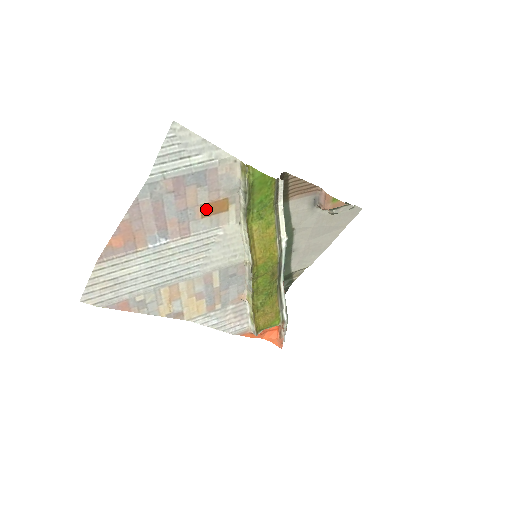
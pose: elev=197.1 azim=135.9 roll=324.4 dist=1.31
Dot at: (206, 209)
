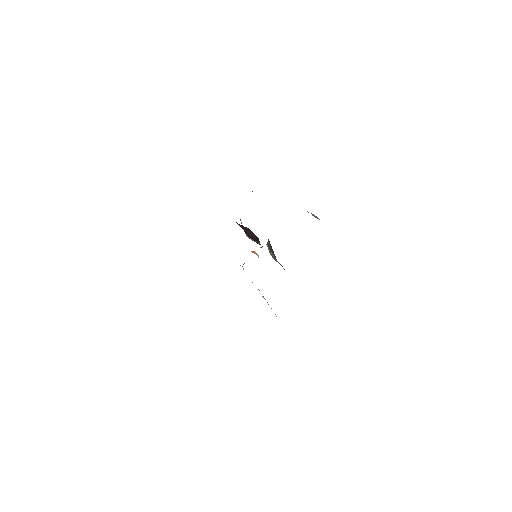
Dot at: occluded
